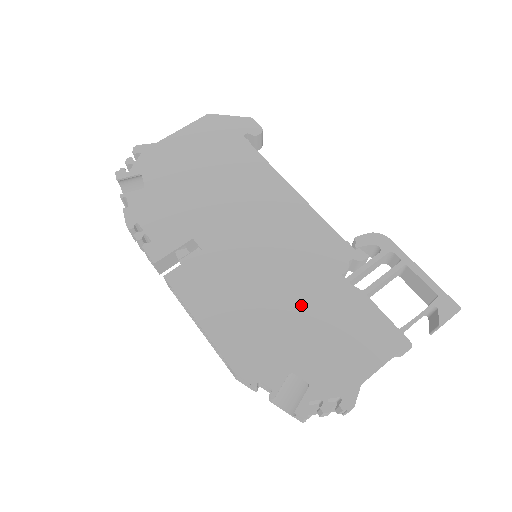
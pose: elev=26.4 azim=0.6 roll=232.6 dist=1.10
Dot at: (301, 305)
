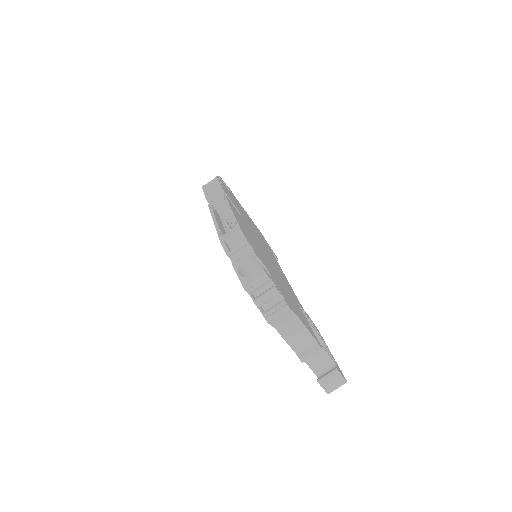
Dot at: (277, 276)
